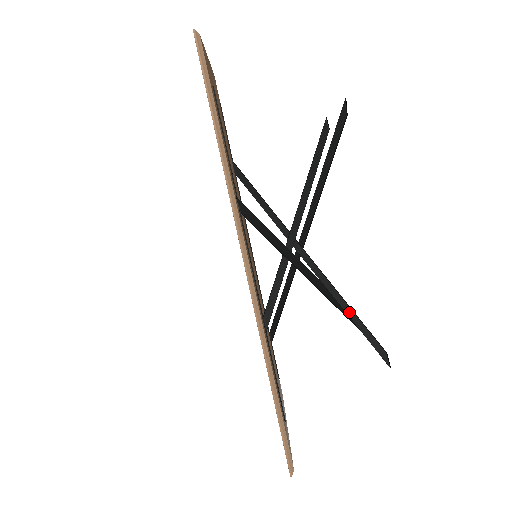
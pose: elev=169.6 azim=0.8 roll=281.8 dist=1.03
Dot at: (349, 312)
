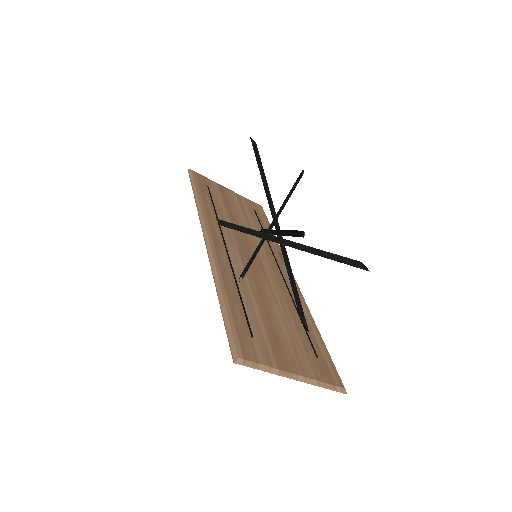
Dot at: (291, 234)
